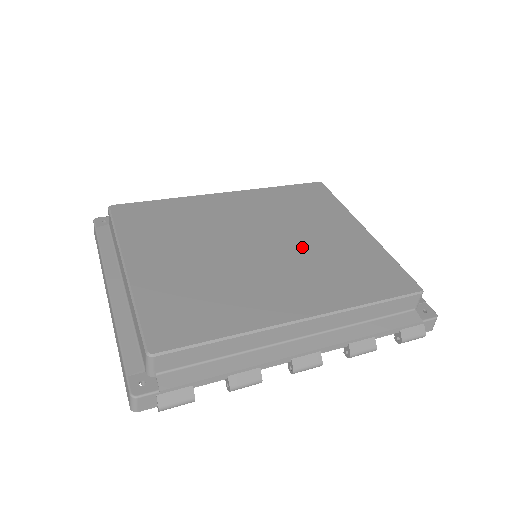
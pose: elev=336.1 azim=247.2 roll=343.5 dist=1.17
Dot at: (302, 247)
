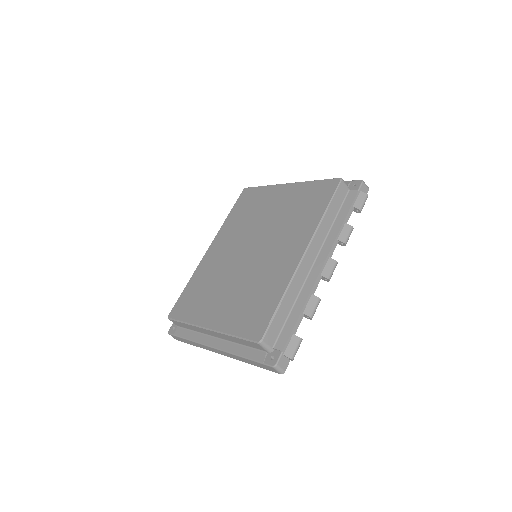
Dot at: (270, 227)
